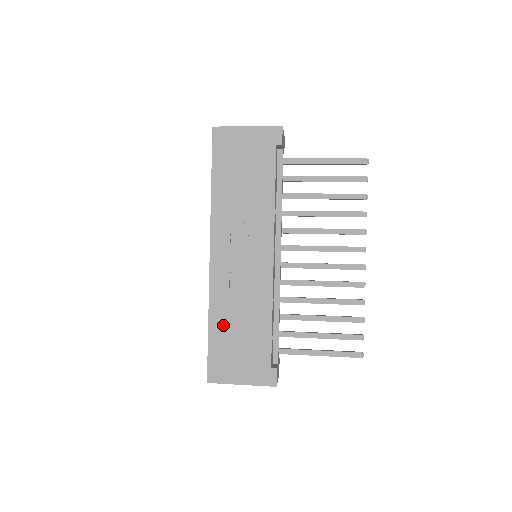
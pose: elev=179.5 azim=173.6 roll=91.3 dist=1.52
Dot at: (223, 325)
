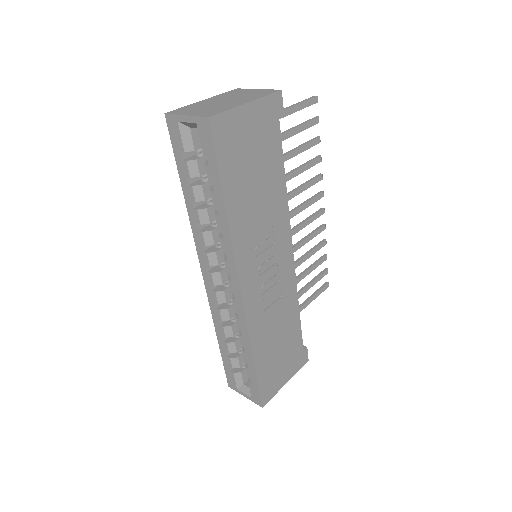
Dot at: (265, 349)
